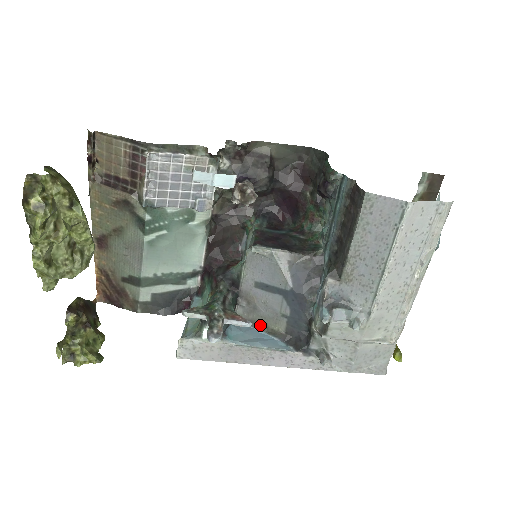
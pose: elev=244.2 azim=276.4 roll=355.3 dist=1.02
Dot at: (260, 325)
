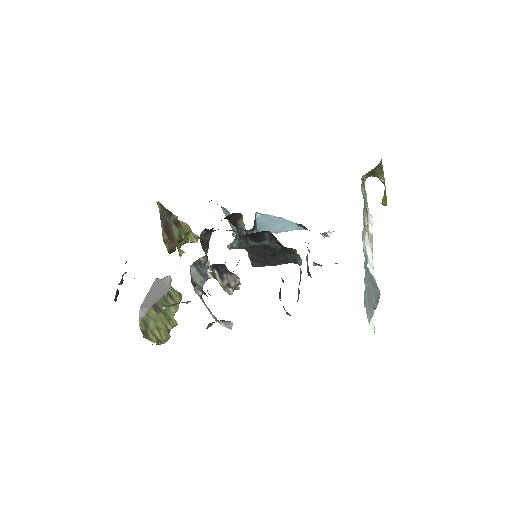
Dot at: (276, 218)
